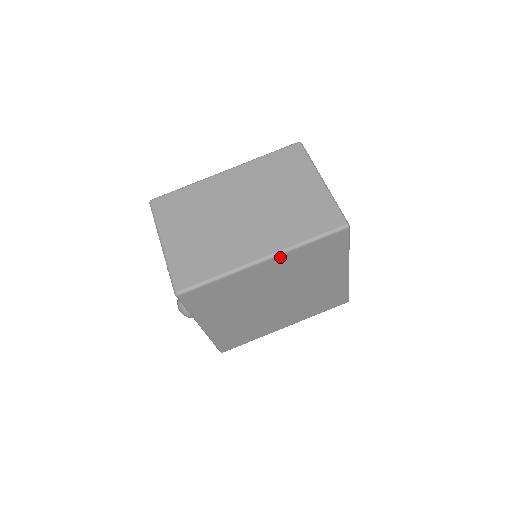
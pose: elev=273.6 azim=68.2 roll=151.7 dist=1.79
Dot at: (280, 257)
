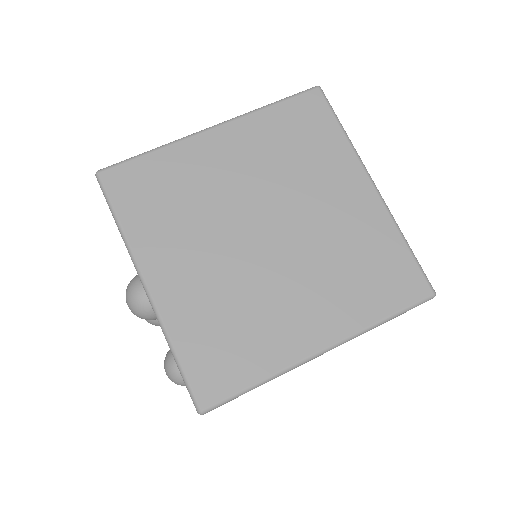
Dot at: (236, 124)
